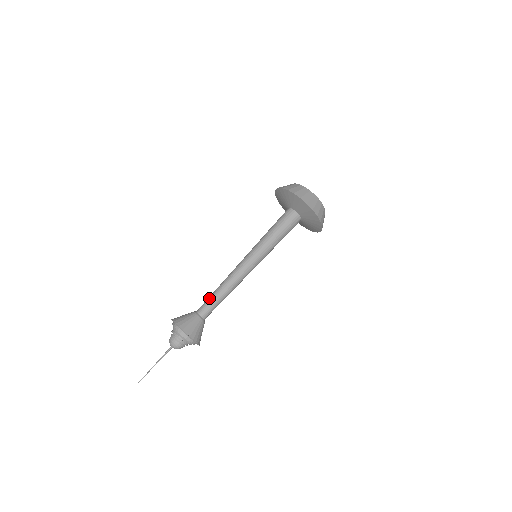
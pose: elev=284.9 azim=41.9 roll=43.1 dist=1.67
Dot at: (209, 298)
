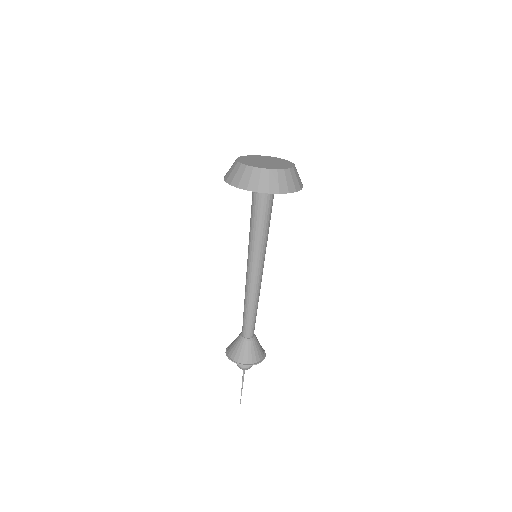
Dot at: (250, 322)
